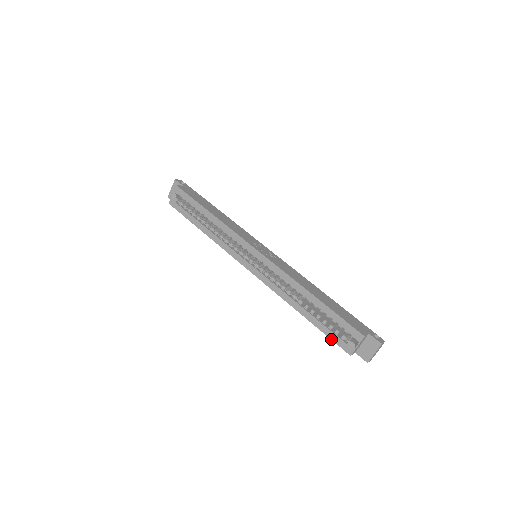
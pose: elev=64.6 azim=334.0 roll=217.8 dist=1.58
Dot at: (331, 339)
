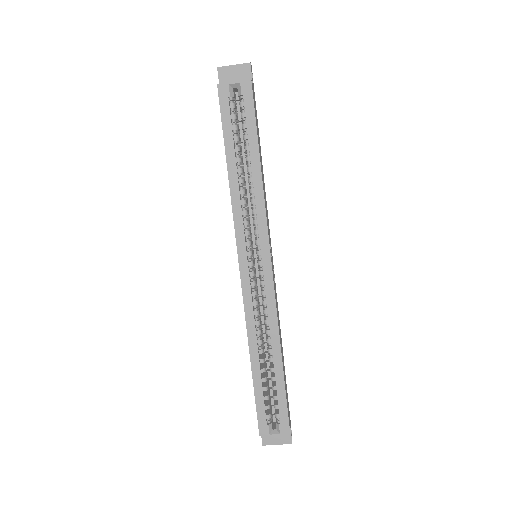
Dot at: (257, 408)
